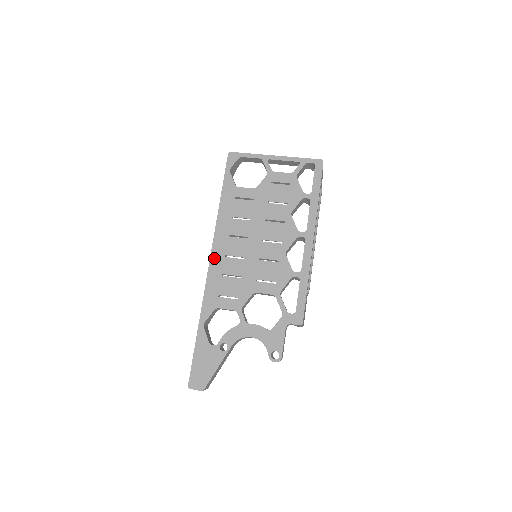
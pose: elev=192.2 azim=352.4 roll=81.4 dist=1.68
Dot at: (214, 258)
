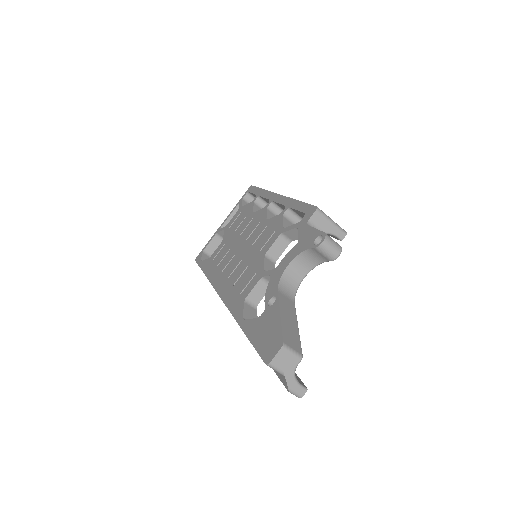
Dot at: (221, 290)
